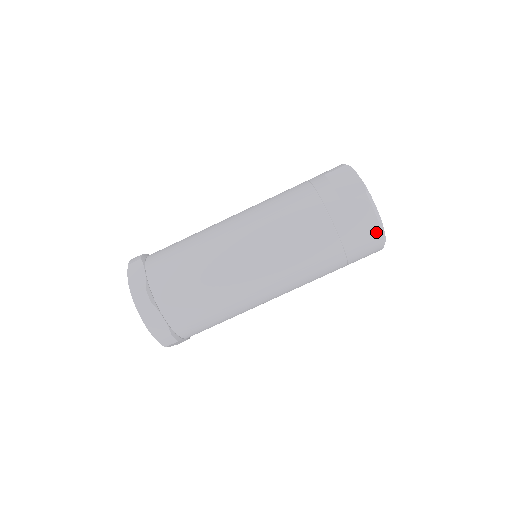
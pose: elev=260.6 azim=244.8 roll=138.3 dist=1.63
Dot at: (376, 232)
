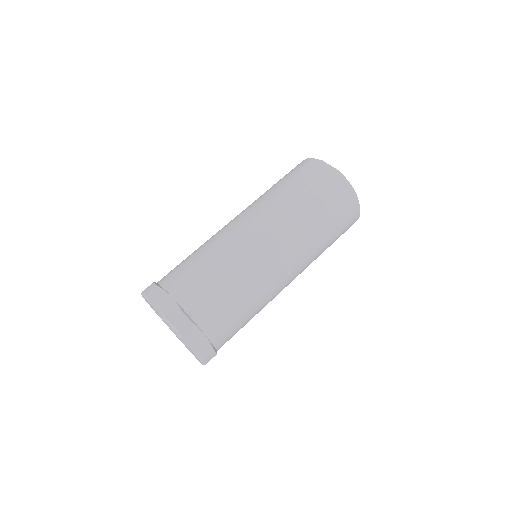
Dot at: (356, 207)
